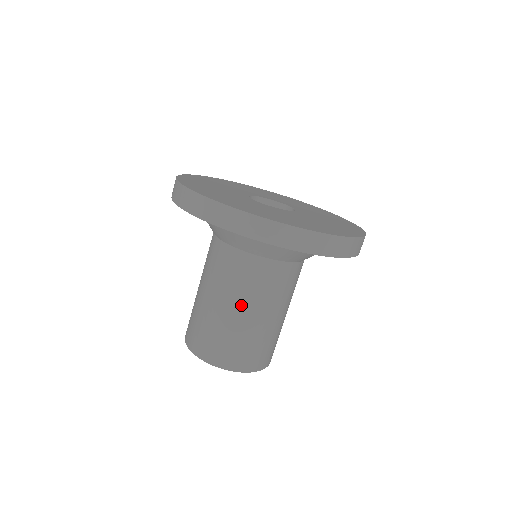
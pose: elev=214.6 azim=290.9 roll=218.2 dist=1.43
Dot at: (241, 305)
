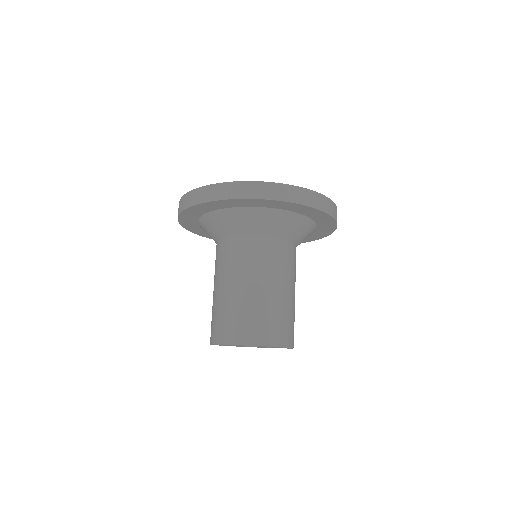
Dot at: (257, 280)
